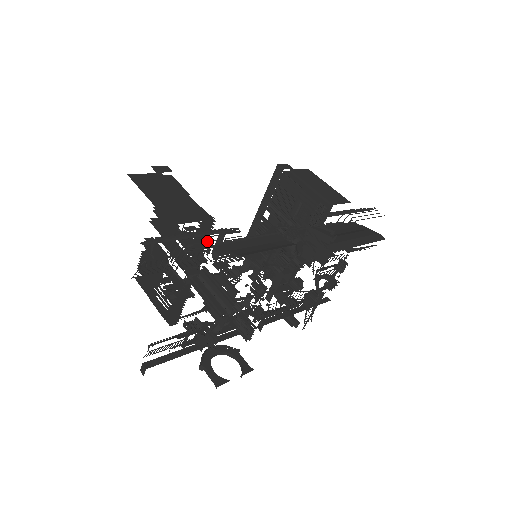
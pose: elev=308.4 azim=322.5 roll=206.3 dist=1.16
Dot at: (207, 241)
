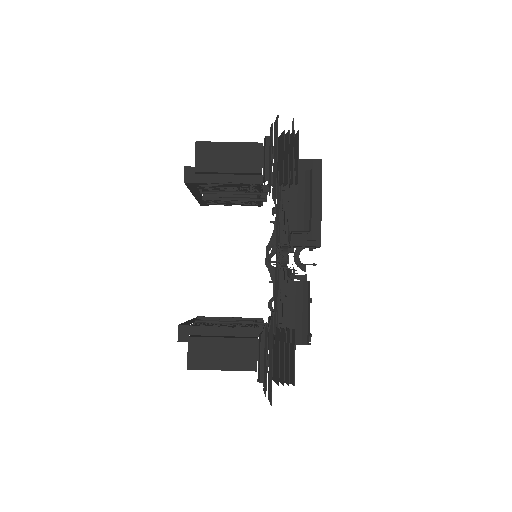
Dot at: (289, 365)
